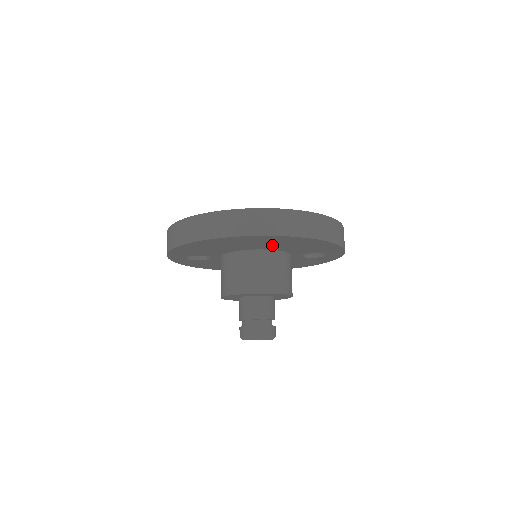
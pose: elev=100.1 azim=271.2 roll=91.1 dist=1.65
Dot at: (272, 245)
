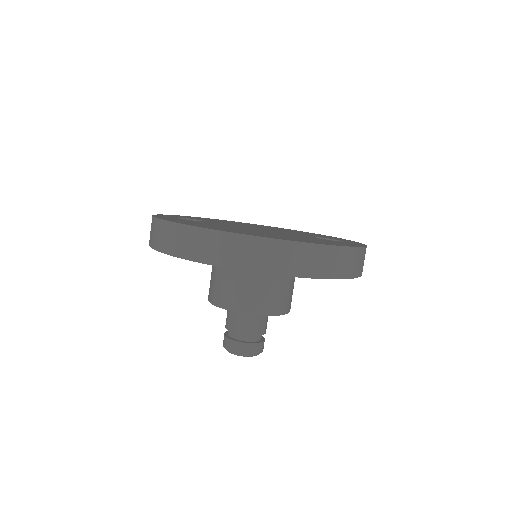
Dot at: occluded
